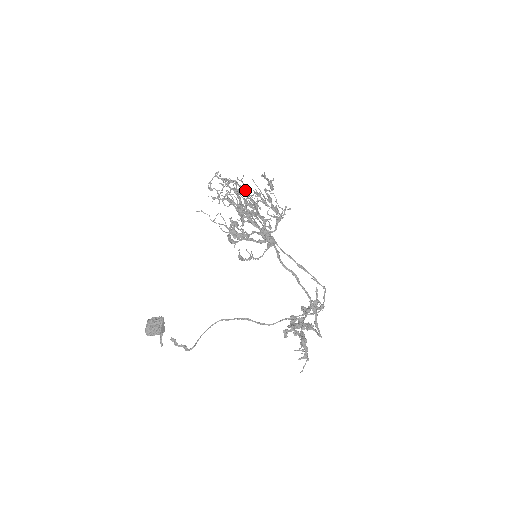
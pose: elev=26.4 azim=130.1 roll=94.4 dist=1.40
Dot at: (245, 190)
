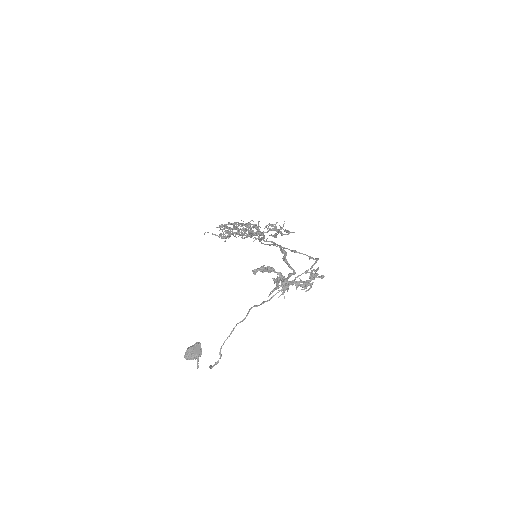
Dot at: occluded
